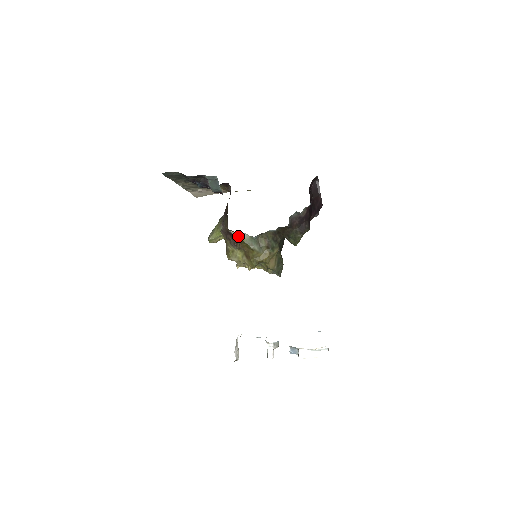
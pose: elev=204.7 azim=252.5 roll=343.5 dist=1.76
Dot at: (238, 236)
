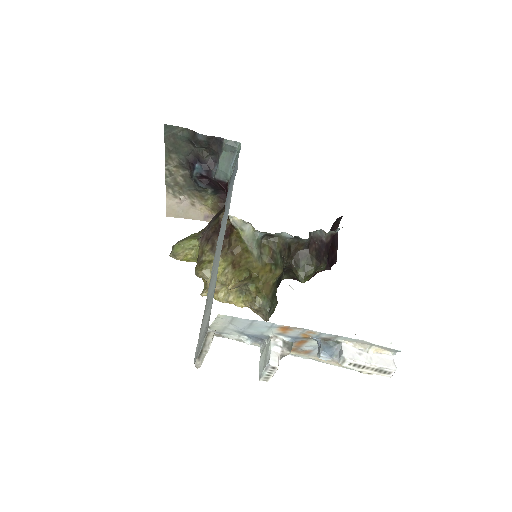
Dot at: (237, 226)
